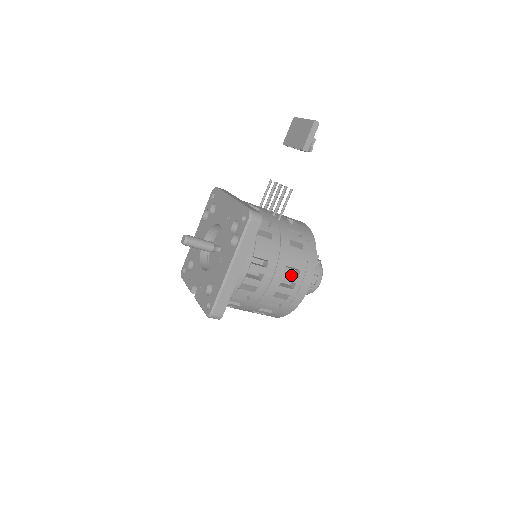
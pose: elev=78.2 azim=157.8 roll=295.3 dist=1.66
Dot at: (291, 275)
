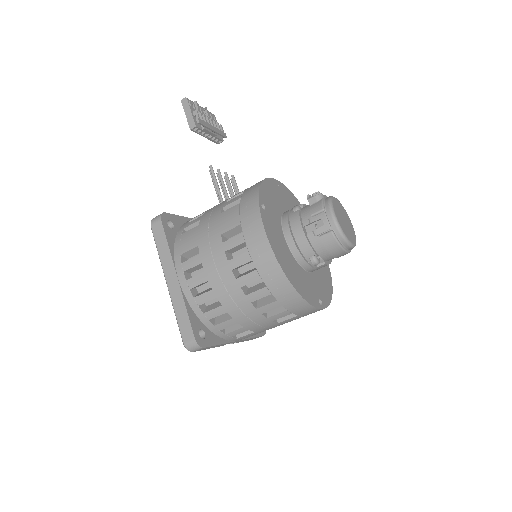
Dot at: (232, 239)
